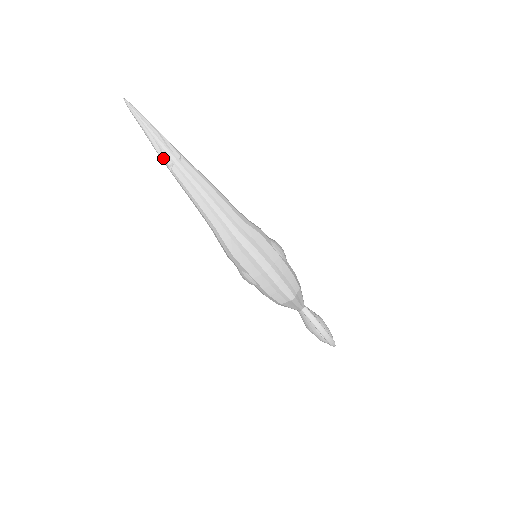
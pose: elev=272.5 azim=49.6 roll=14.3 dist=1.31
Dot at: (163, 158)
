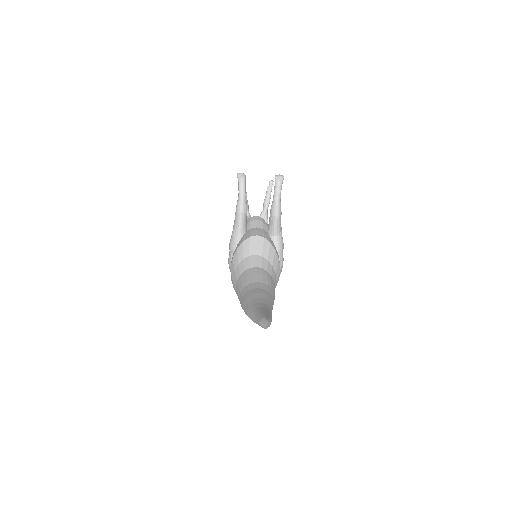
Dot at: occluded
